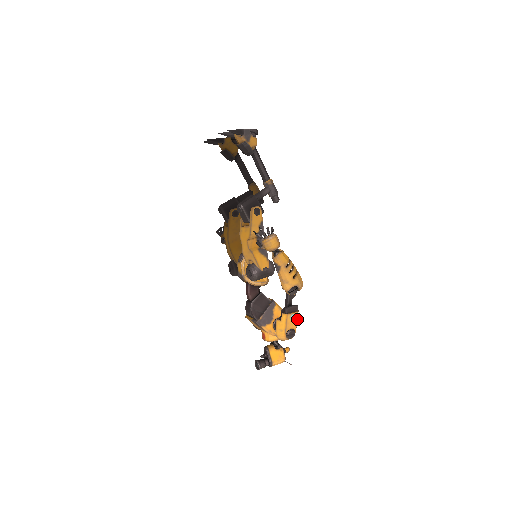
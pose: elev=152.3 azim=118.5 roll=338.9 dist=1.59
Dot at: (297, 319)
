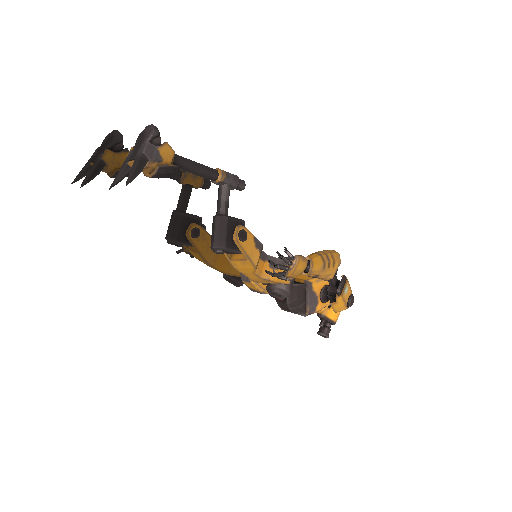
Dot at: (349, 285)
